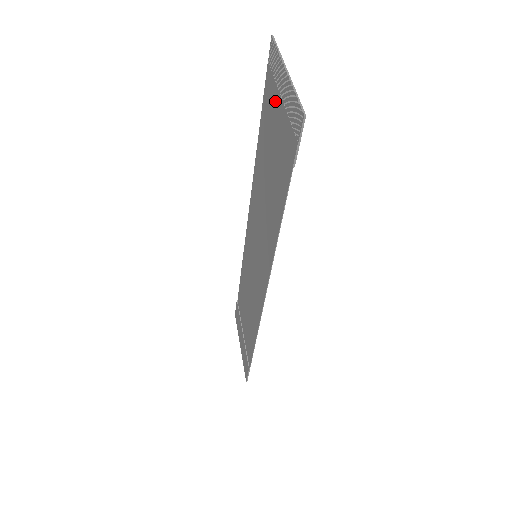
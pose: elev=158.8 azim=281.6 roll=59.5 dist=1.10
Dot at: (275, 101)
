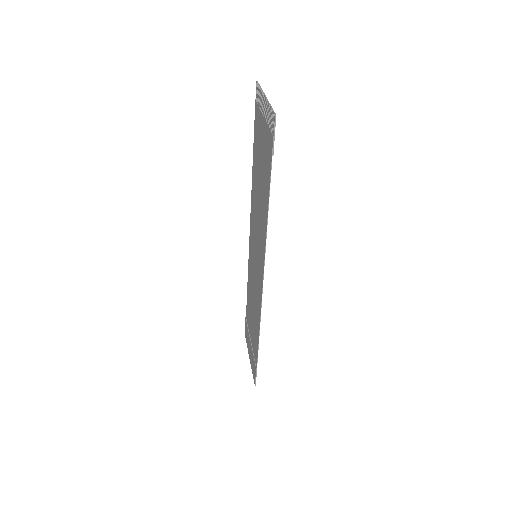
Dot at: (260, 122)
